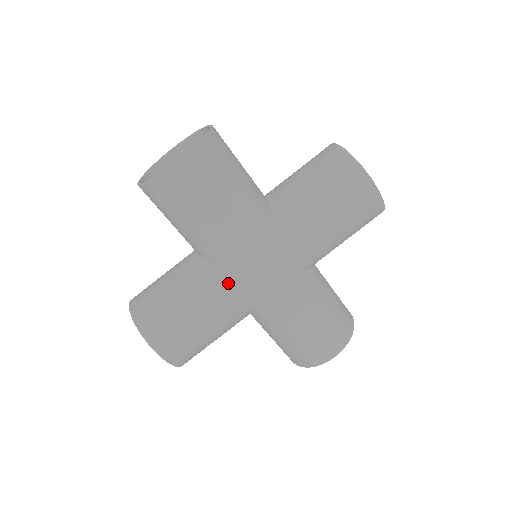
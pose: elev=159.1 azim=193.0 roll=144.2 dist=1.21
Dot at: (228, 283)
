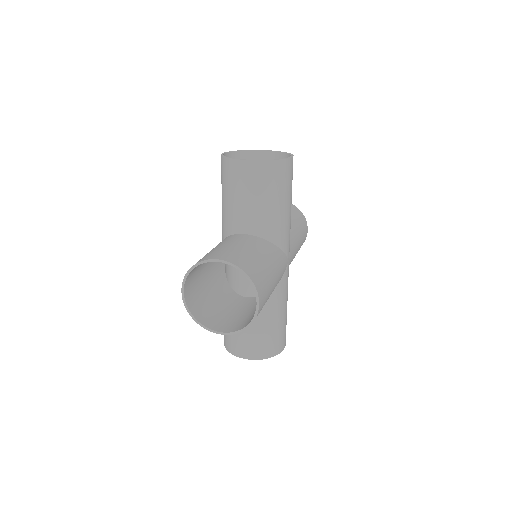
Dot at: (283, 289)
